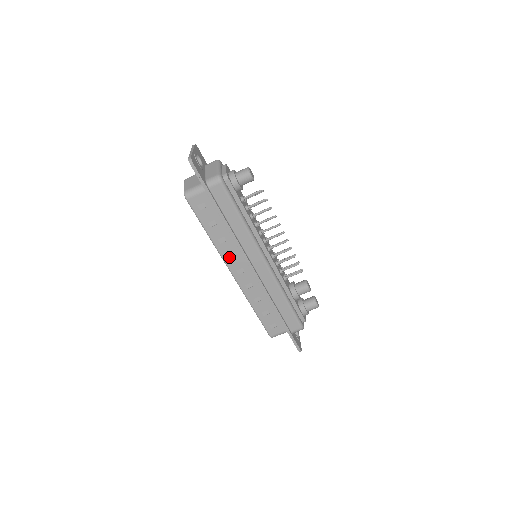
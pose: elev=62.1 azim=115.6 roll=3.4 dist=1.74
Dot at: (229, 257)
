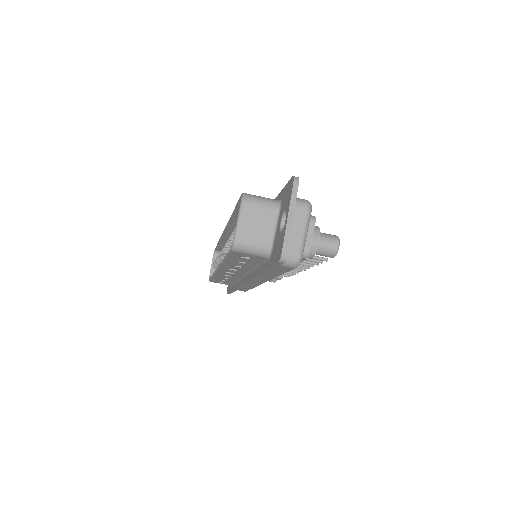
Dot at: (229, 268)
